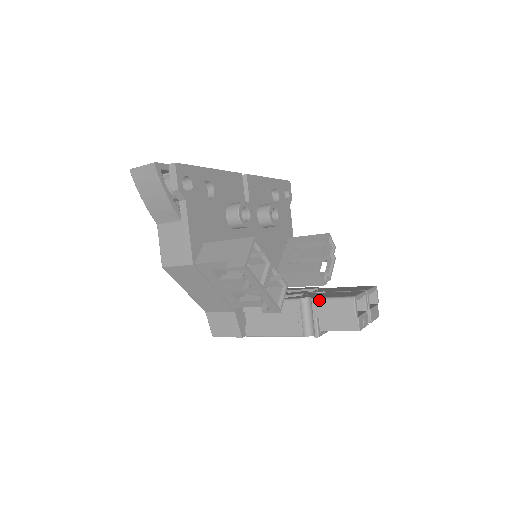
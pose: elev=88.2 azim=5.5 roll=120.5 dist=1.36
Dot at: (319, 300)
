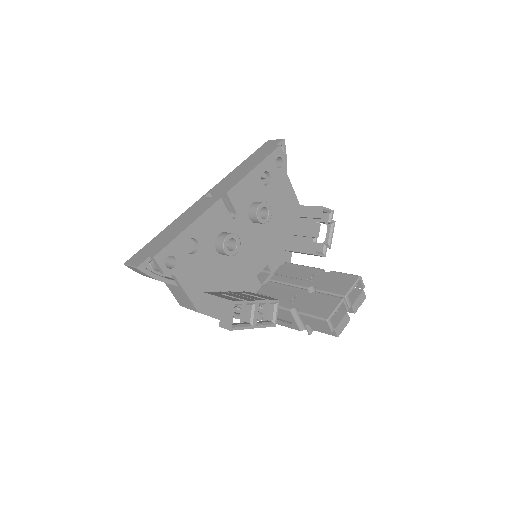
Dot at: (303, 315)
